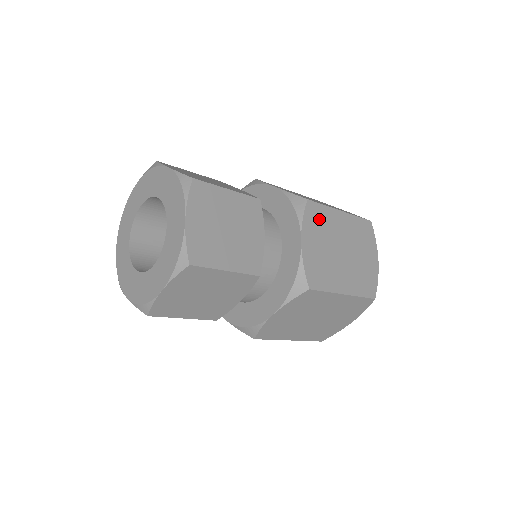
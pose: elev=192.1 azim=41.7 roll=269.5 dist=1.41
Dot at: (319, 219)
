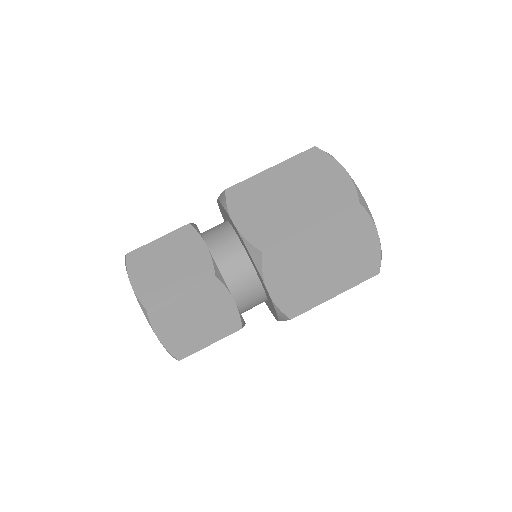
Dot at: (283, 258)
